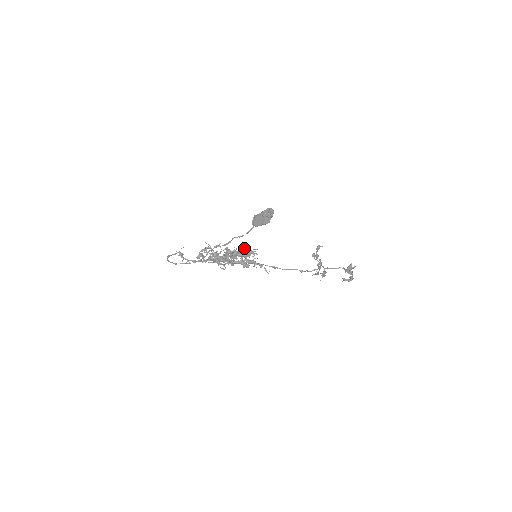
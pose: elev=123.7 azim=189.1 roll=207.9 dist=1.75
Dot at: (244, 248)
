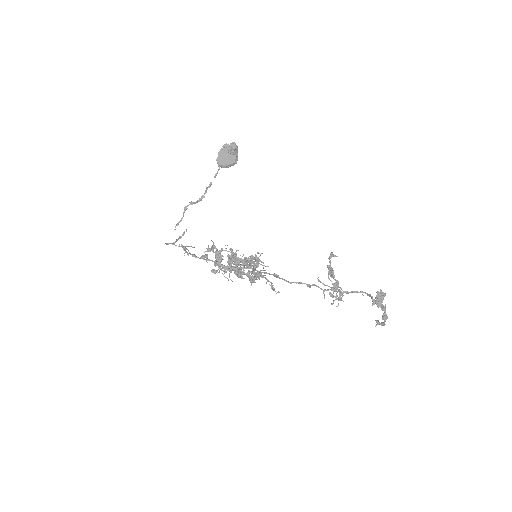
Dot at: occluded
